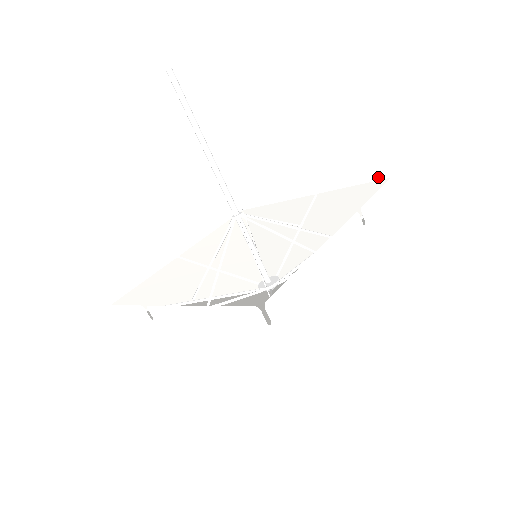
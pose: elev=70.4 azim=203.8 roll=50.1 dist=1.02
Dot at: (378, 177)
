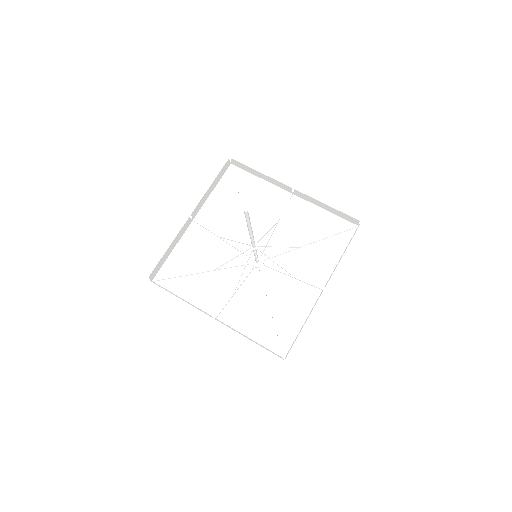
Dot at: (333, 213)
